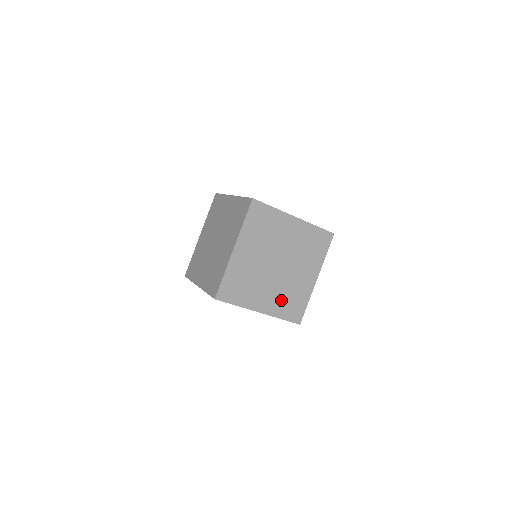
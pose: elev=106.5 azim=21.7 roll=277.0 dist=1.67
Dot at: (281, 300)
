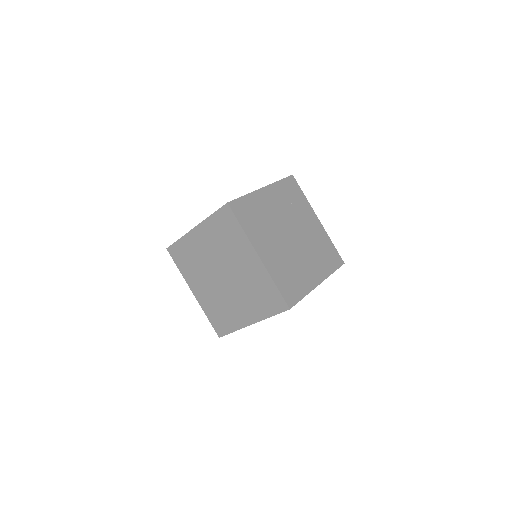
Dot at: (319, 259)
